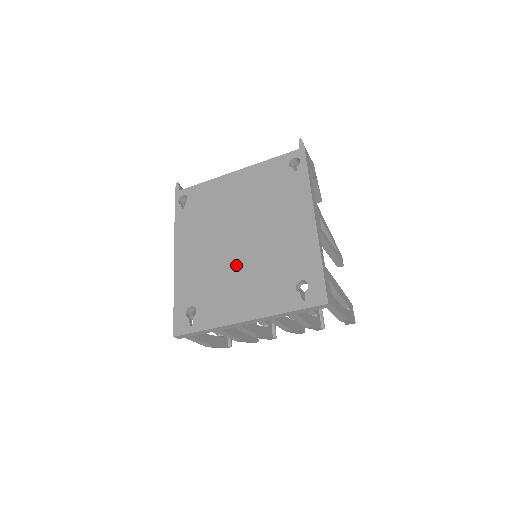
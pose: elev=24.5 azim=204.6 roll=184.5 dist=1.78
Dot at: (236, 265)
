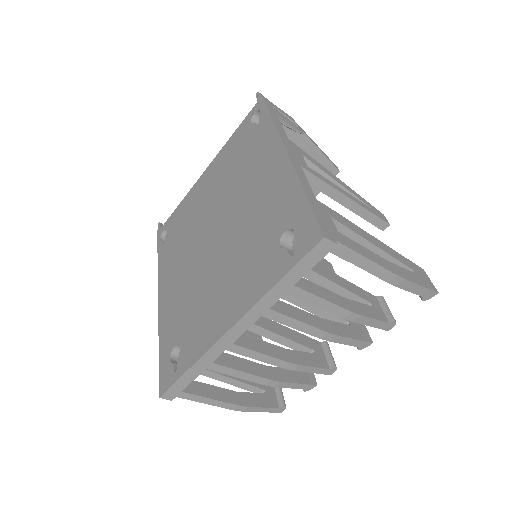
Dot at: (213, 265)
